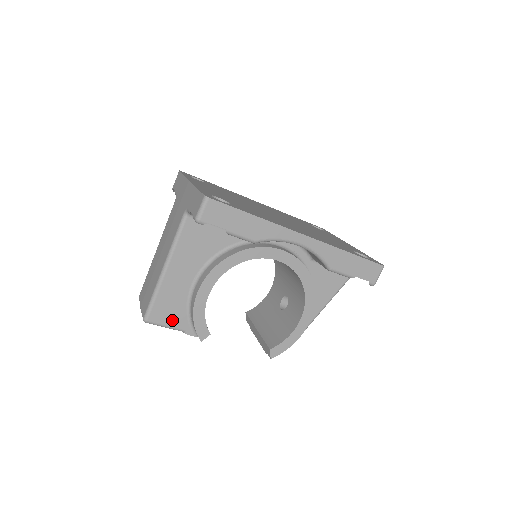
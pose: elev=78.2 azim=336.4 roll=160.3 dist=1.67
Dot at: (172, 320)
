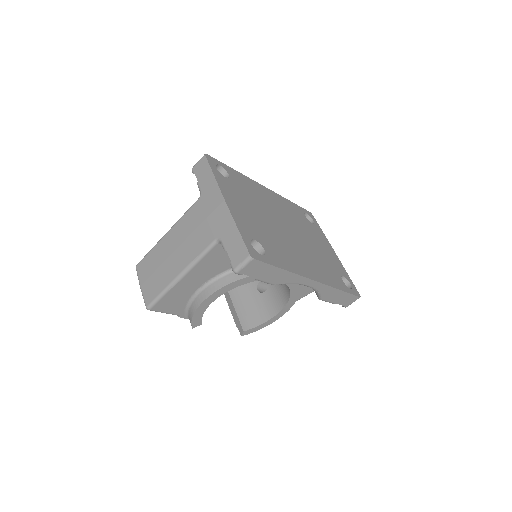
Dot at: (171, 309)
